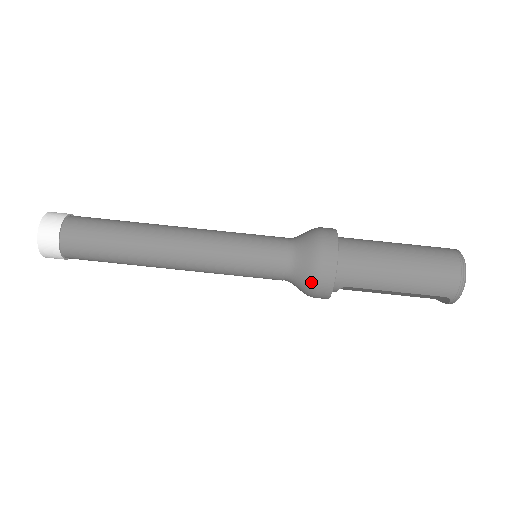
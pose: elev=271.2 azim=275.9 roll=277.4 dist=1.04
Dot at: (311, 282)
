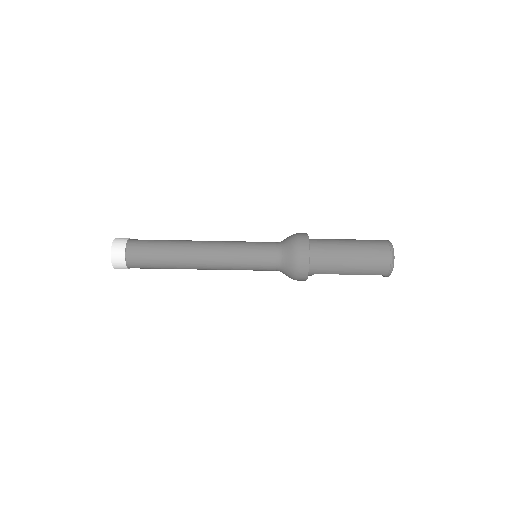
Dot at: (293, 275)
